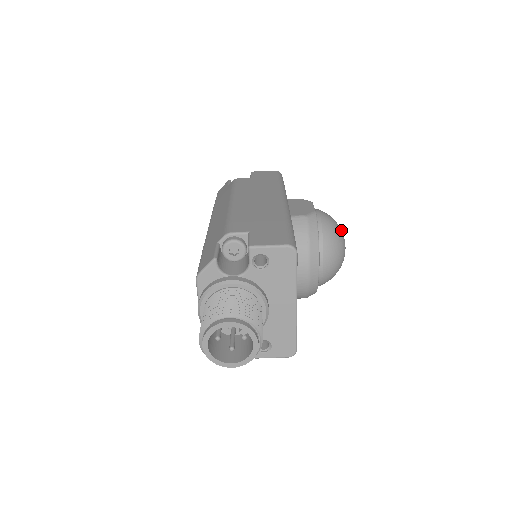
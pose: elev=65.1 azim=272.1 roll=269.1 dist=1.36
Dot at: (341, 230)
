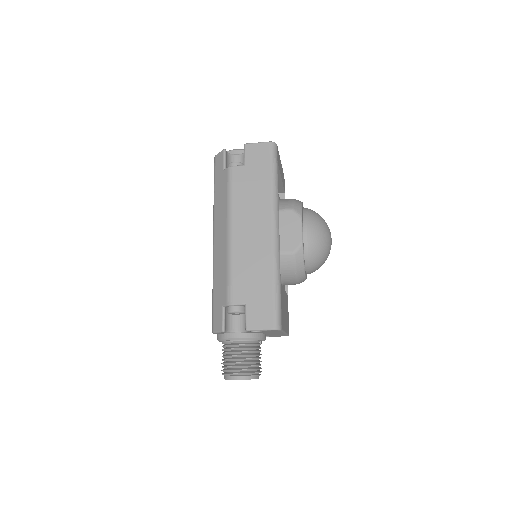
Dot at: (327, 237)
